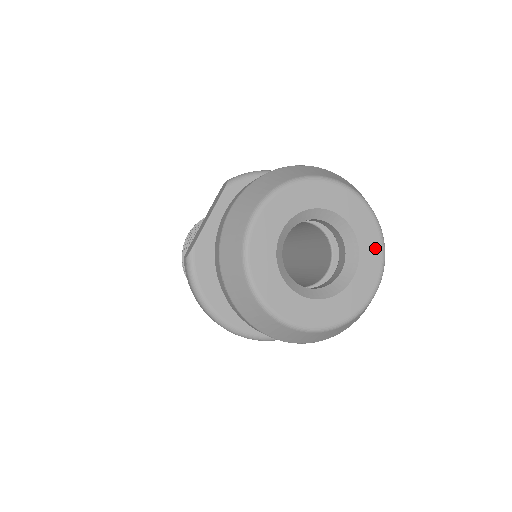
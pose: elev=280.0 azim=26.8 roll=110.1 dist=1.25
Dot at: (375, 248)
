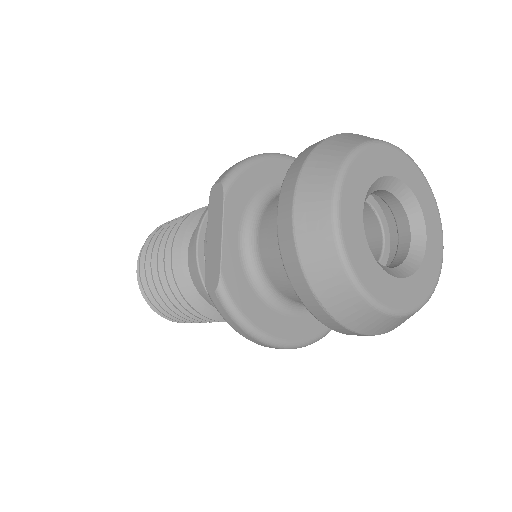
Dot at: (430, 200)
